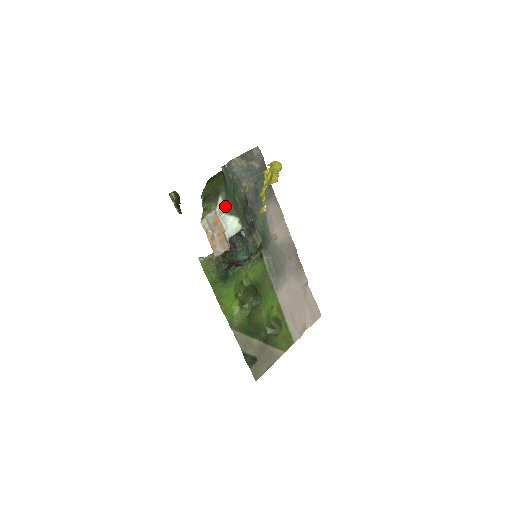
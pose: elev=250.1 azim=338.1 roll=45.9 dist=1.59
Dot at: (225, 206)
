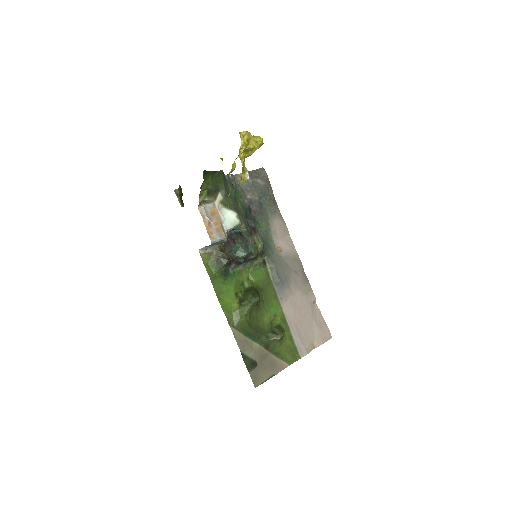
Dot at: (224, 202)
